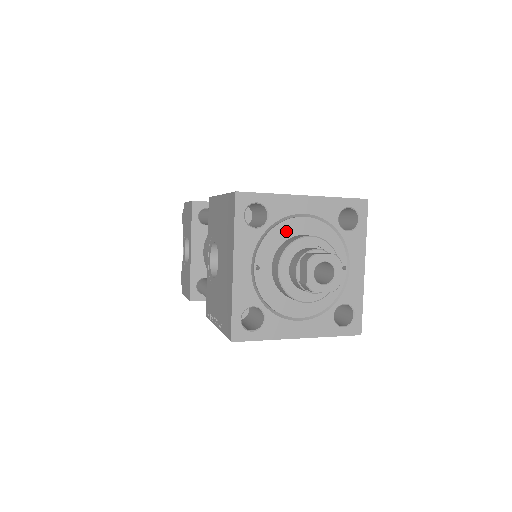
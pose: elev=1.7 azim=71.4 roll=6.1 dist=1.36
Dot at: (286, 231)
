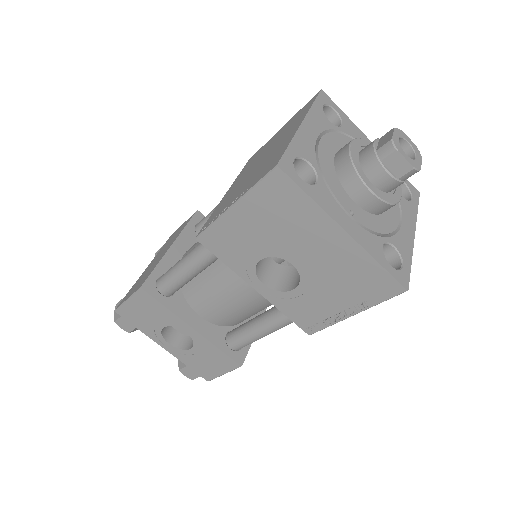
Dot at: (327, 163)
